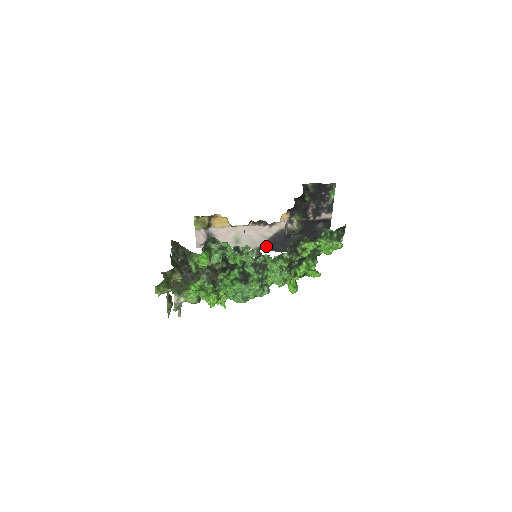
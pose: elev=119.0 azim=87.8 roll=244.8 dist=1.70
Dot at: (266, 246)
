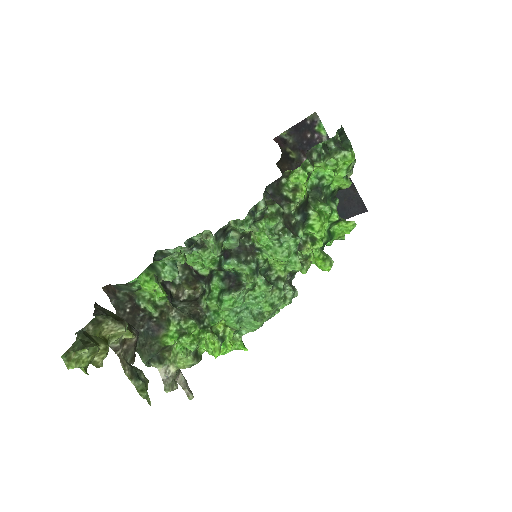
Dot at: occluded
